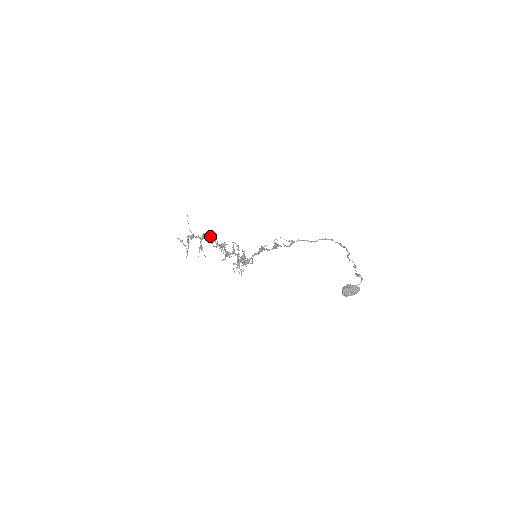
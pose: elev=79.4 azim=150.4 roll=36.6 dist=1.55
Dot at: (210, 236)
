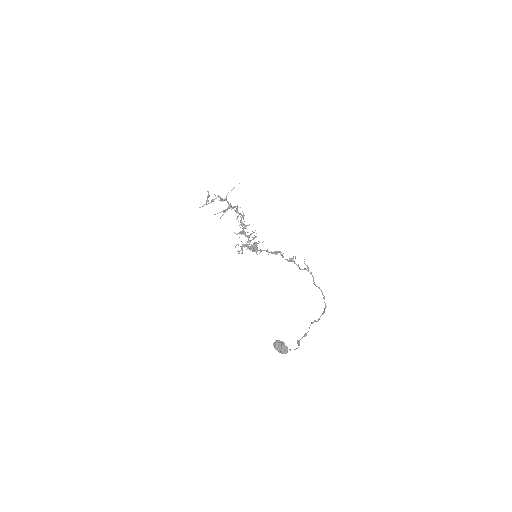
Dot at: (242, 211)
